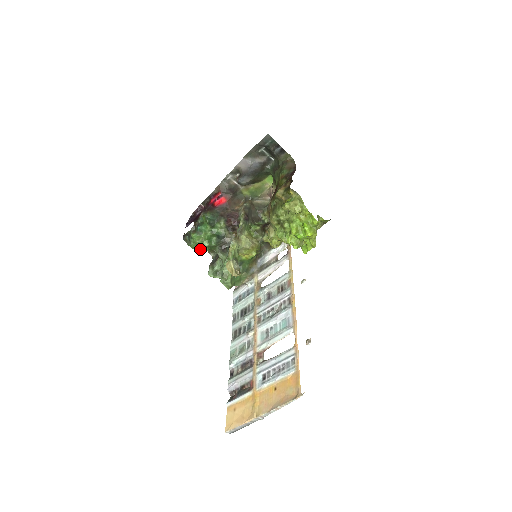
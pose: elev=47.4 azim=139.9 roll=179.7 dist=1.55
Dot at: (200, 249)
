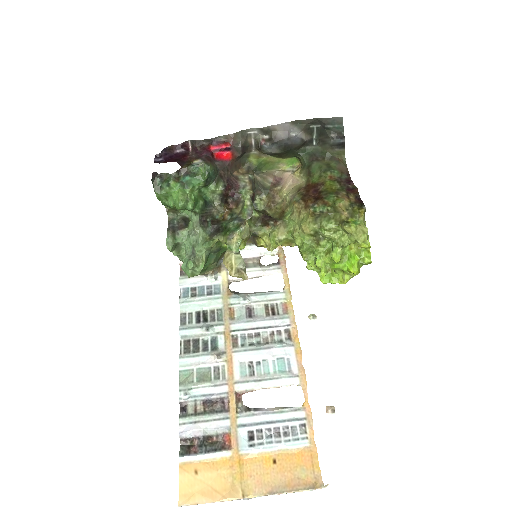
Dot at: (178, 209)
